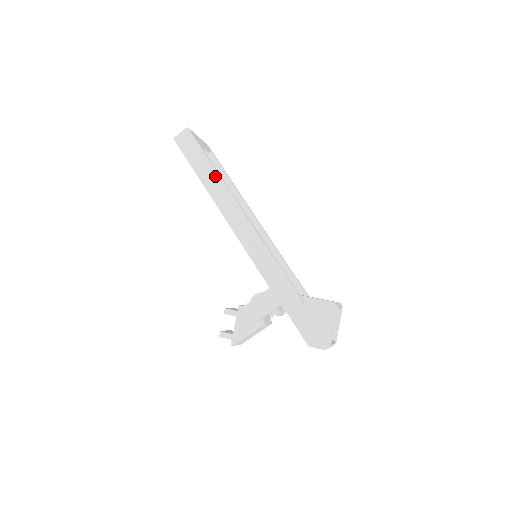
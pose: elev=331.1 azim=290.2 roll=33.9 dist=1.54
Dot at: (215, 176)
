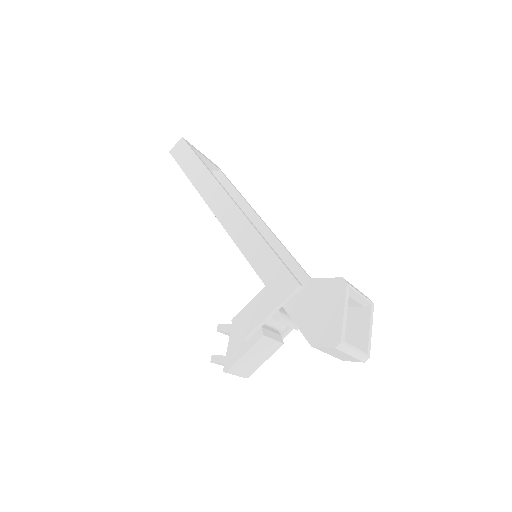
Dot at: (204, 172)
